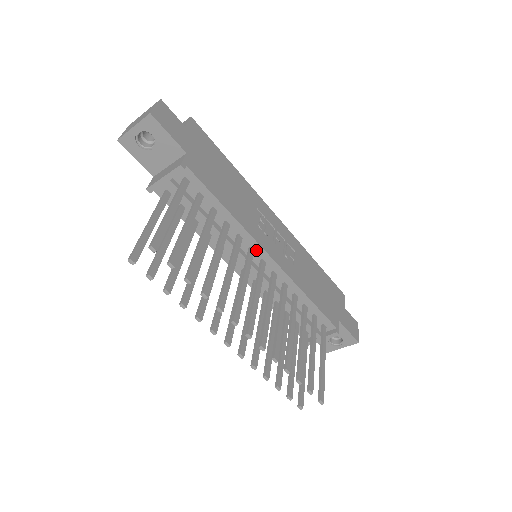
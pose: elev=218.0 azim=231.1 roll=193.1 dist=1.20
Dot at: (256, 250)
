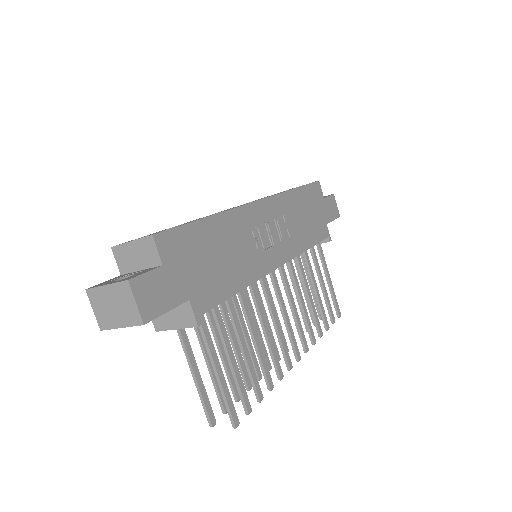
Dot at: occluded
